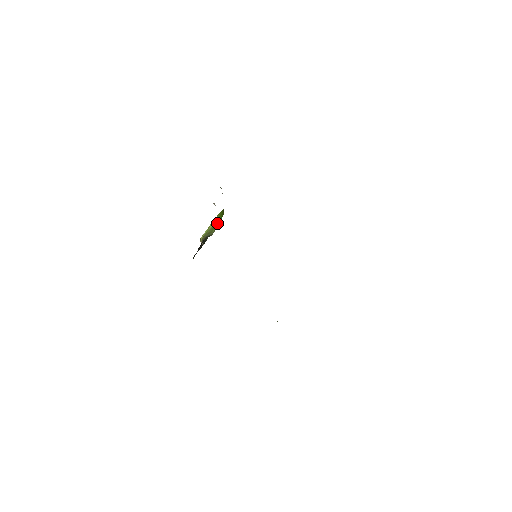
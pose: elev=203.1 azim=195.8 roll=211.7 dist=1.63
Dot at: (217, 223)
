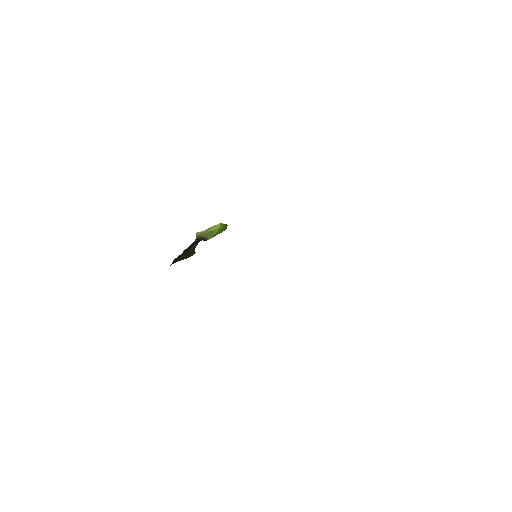
Dot at: (218, 231)
